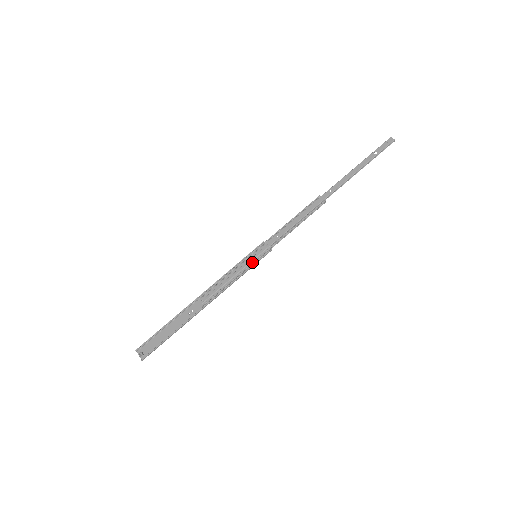
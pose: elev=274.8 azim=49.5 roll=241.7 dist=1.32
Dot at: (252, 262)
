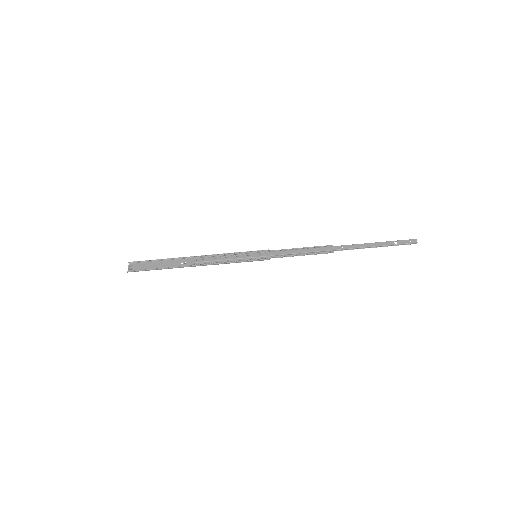
Dot at: (250, 258)
